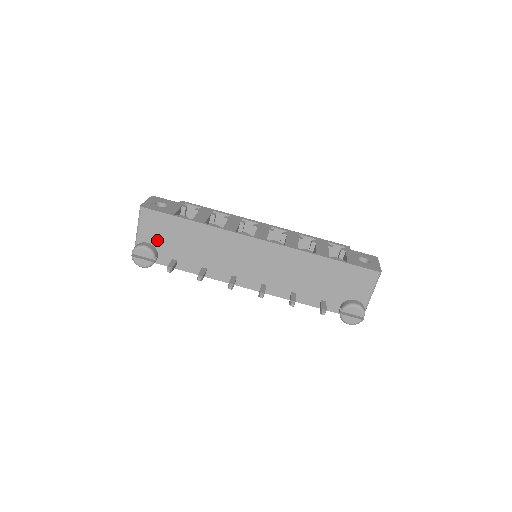
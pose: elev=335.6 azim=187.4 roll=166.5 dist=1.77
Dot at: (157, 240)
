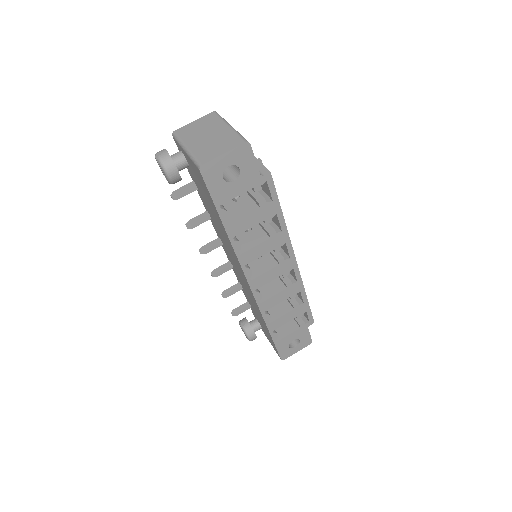
Dot at: (194, 174)
